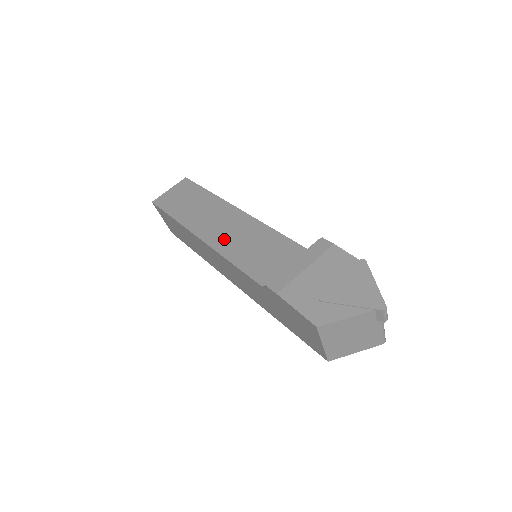
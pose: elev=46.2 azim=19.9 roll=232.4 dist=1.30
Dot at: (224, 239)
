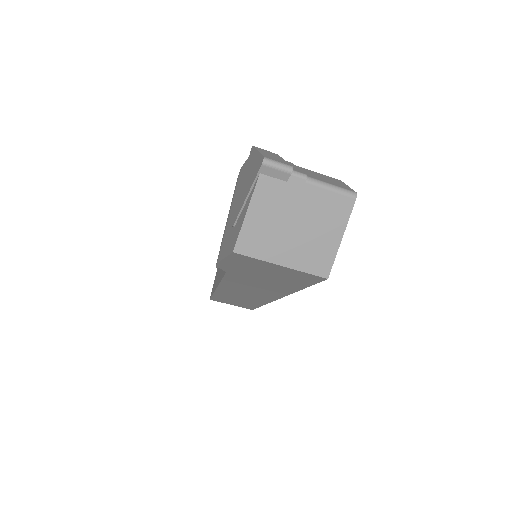
Dot at: occluded
